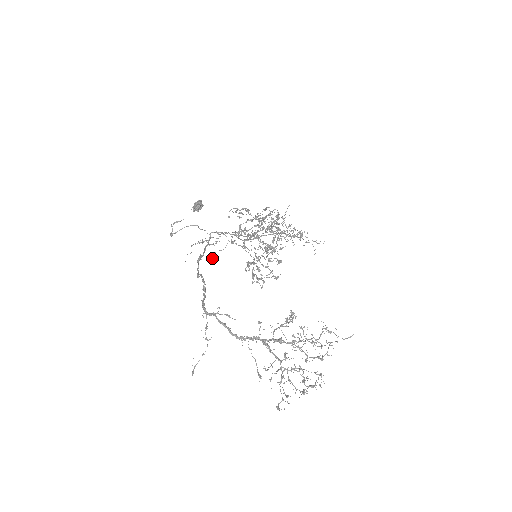
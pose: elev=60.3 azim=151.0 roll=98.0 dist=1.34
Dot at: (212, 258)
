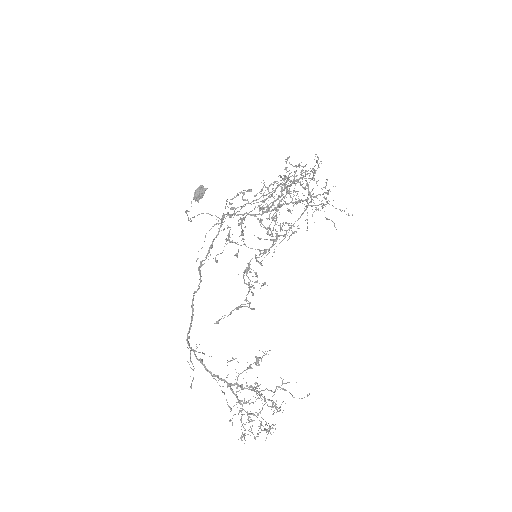
Dot at: (215, 259)
